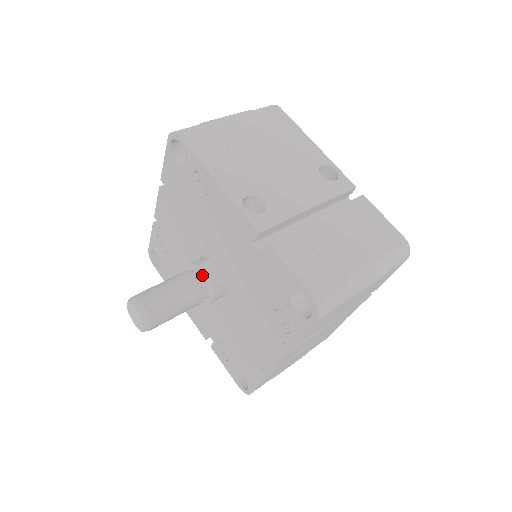
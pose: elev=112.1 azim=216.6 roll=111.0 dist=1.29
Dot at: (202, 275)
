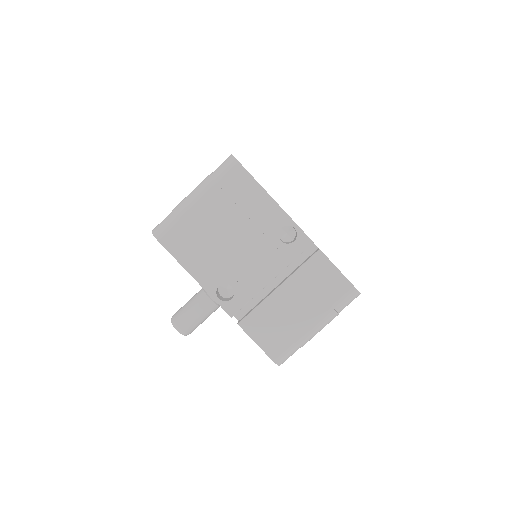
Dot at: occluded
